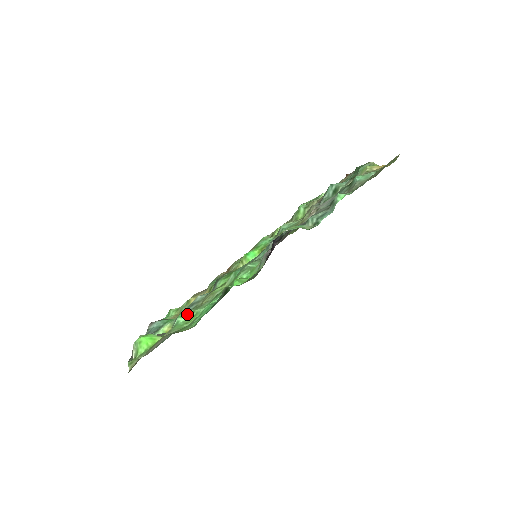
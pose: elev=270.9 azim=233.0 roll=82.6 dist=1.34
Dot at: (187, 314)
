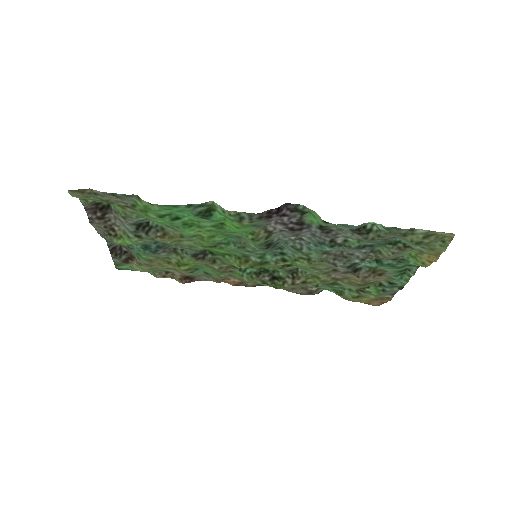
Dot at: occluded
